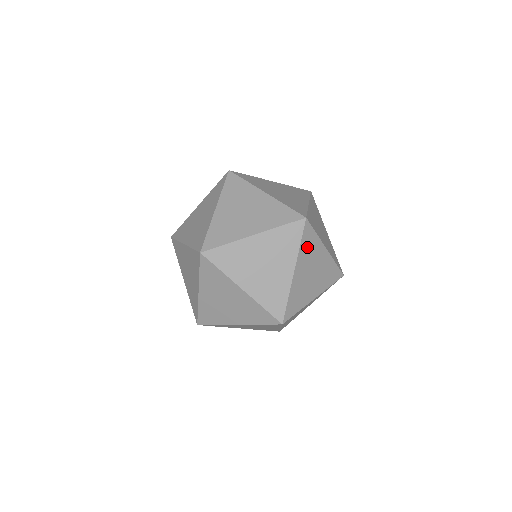
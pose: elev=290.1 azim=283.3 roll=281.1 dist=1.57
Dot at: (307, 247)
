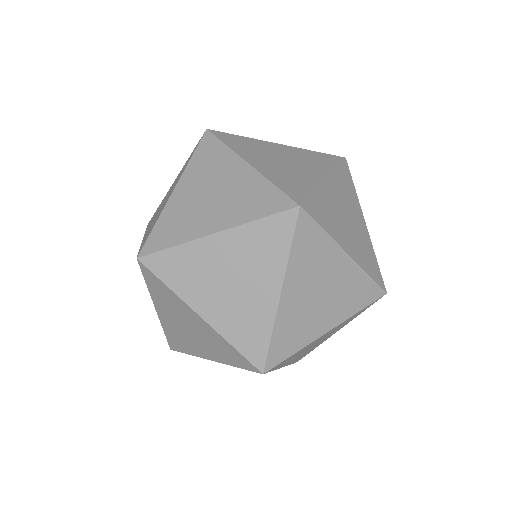
Dot at: (306, 254)
